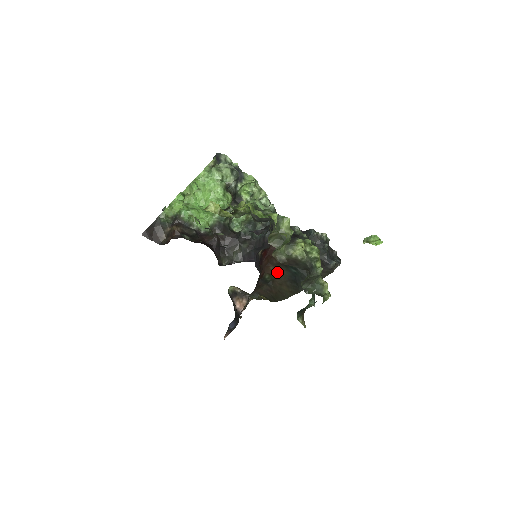
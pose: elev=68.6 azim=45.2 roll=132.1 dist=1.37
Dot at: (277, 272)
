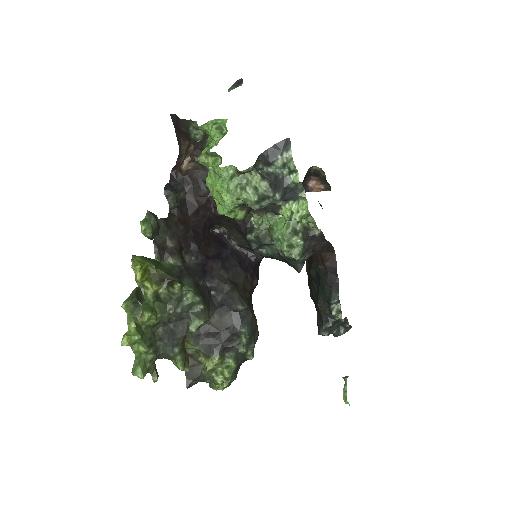
Dot at: occluded
